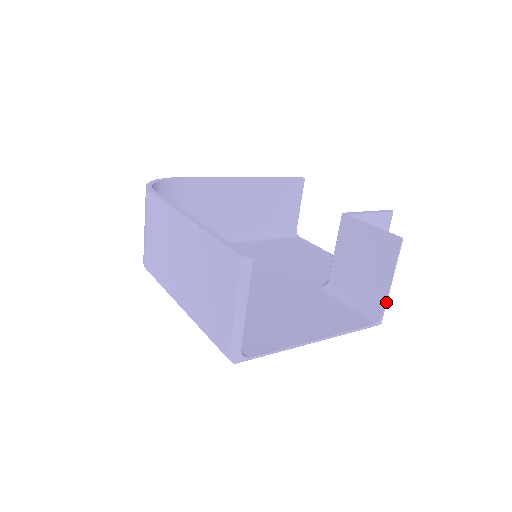
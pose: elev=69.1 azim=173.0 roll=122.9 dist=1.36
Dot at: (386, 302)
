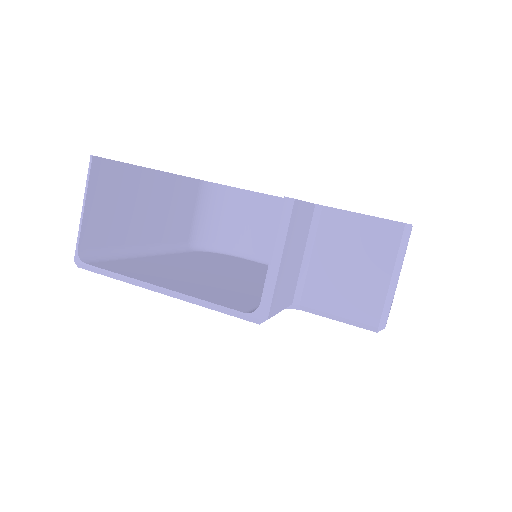
Dot at: (264, 286)
